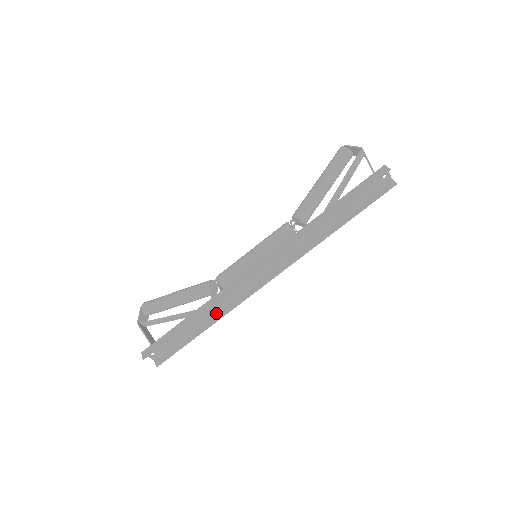
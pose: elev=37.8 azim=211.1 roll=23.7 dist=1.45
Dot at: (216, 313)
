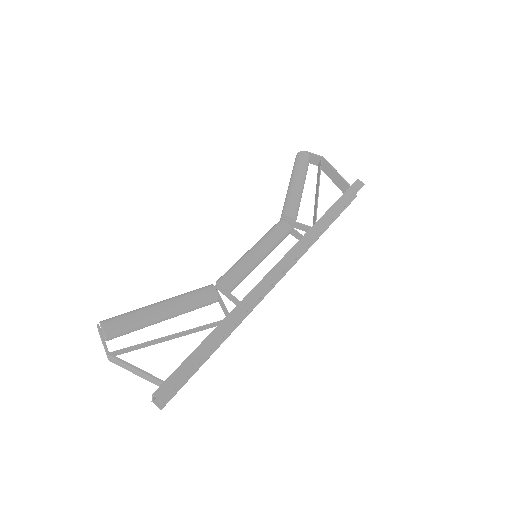
Dot at: occluded
